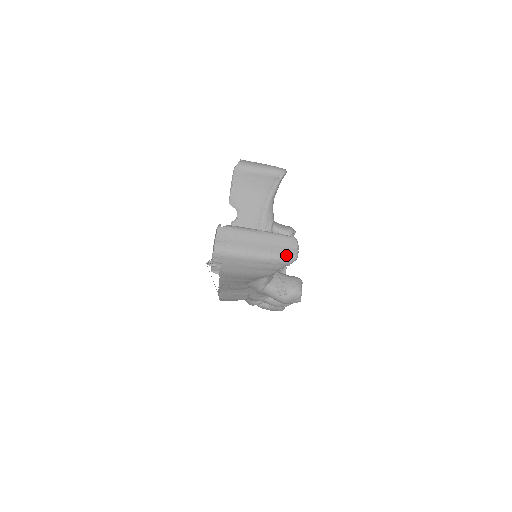
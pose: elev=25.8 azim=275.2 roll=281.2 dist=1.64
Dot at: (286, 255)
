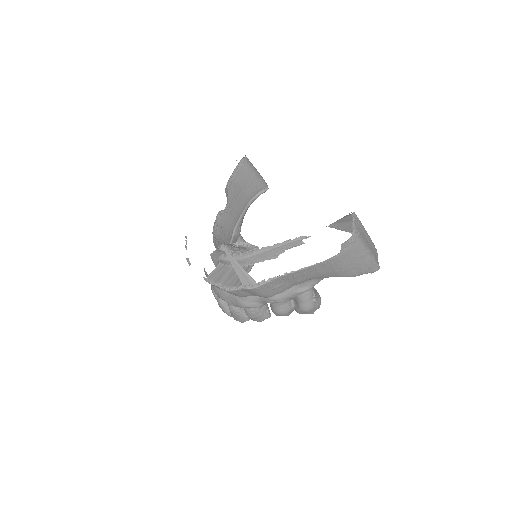
Dot at: (378, 263)
